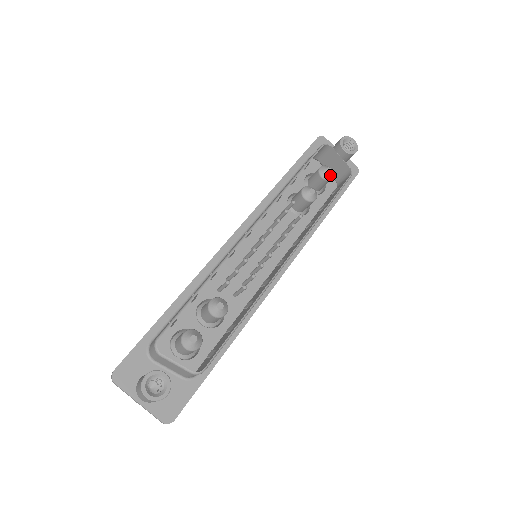
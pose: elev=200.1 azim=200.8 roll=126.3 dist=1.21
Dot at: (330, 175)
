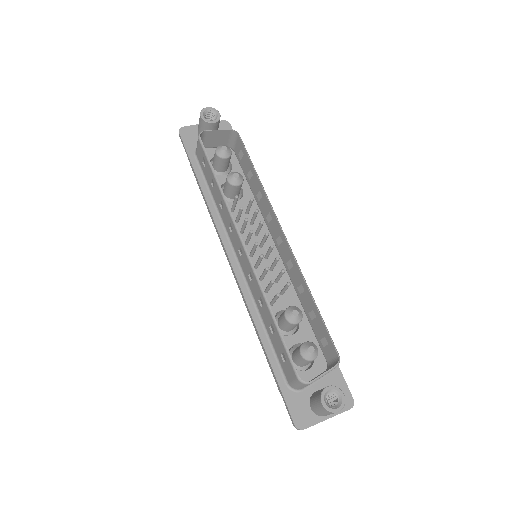
Dot at: (228, 150)
